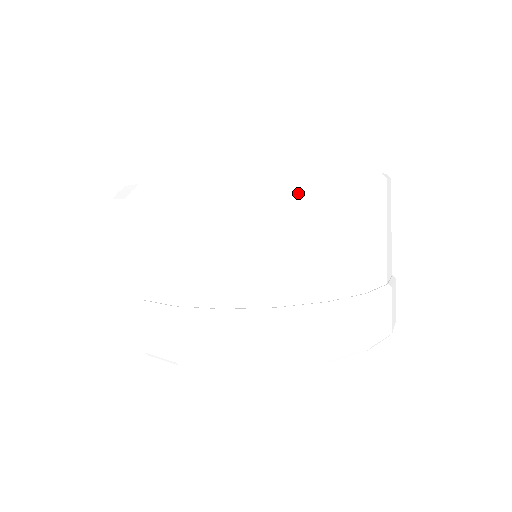
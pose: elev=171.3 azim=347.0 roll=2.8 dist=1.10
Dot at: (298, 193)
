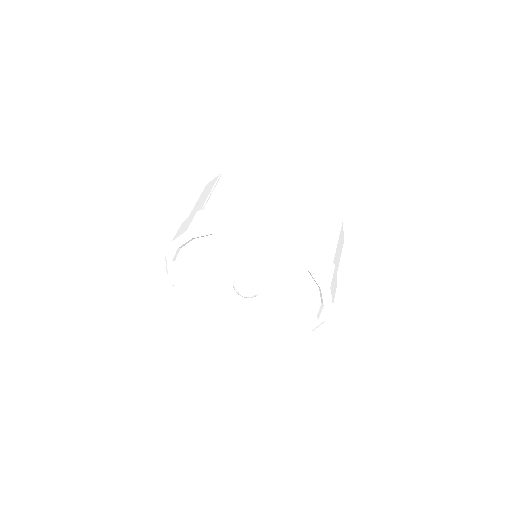
Dot at: (277, 174)
